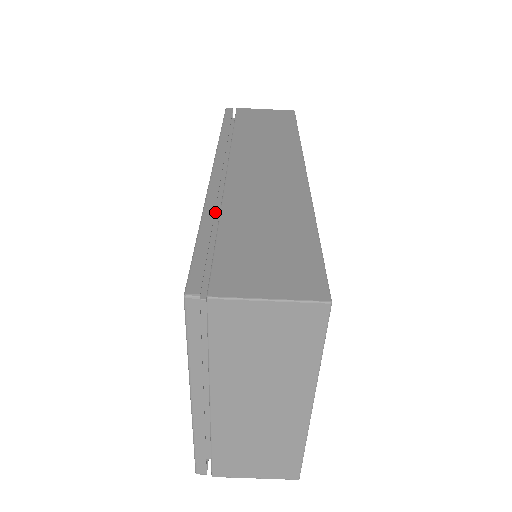
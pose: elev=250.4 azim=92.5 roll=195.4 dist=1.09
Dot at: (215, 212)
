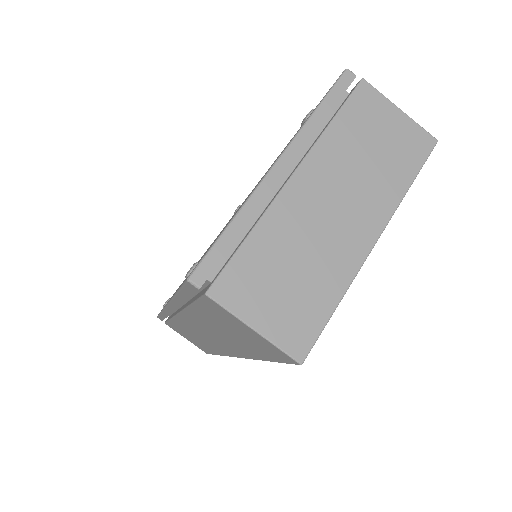
Dot at: occluded
